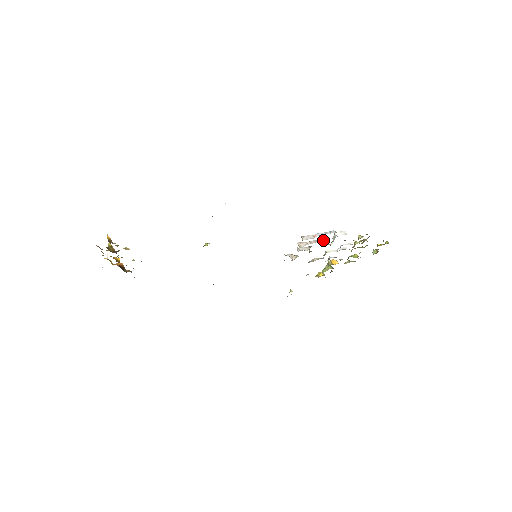
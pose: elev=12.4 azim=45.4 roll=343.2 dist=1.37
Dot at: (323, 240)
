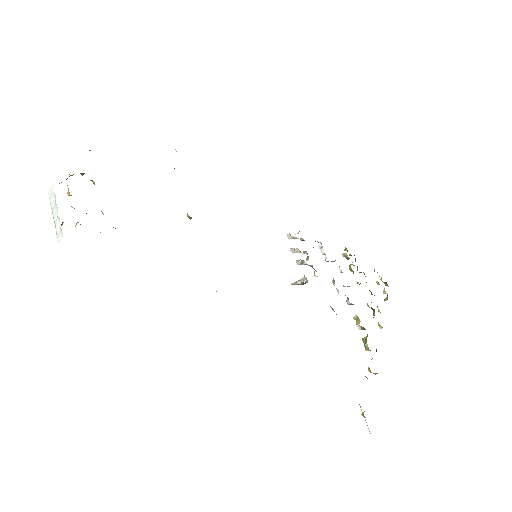
Dot at: occluded
